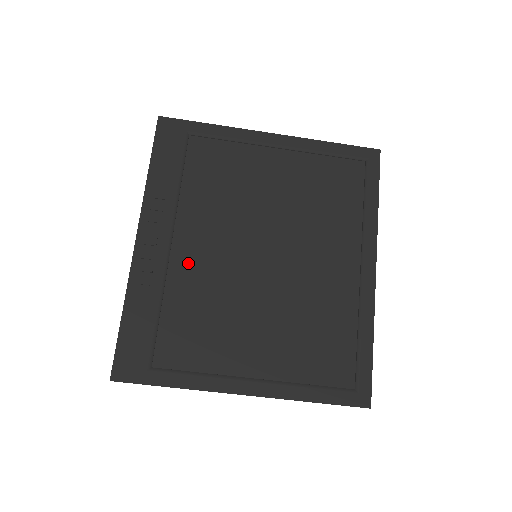
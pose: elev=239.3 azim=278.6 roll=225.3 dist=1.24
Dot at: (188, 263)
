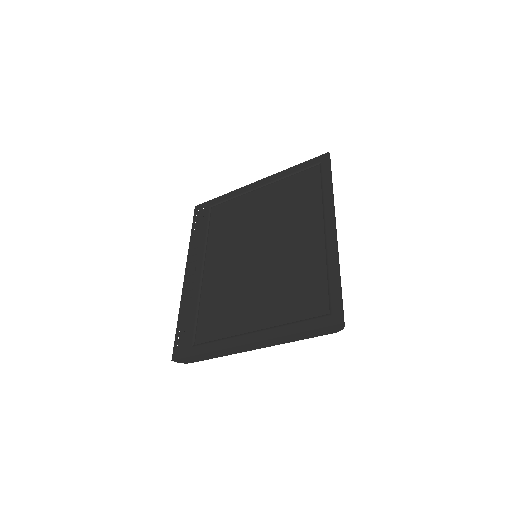
Dot at: (213, 276)
